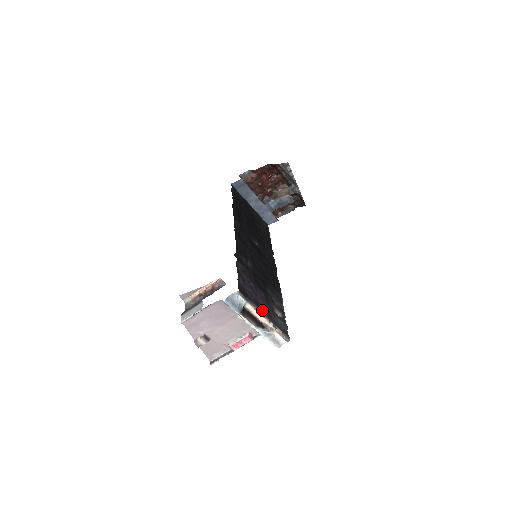
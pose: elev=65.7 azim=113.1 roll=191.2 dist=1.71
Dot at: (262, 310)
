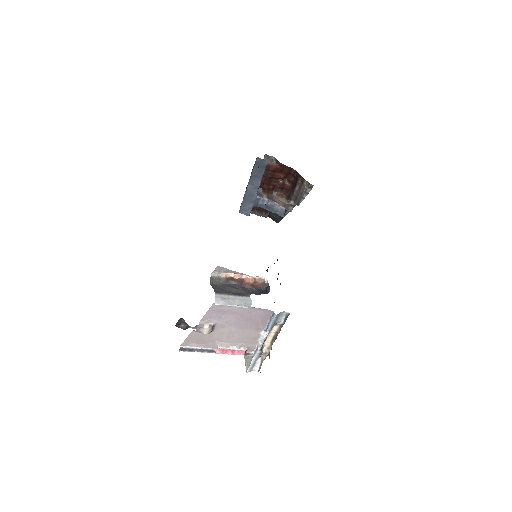
Dot at: (276, 335)
